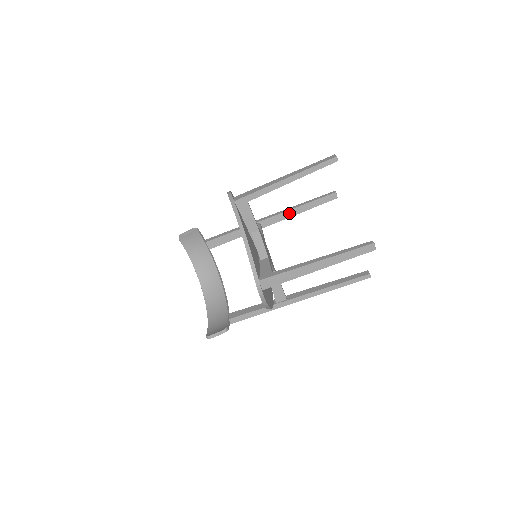
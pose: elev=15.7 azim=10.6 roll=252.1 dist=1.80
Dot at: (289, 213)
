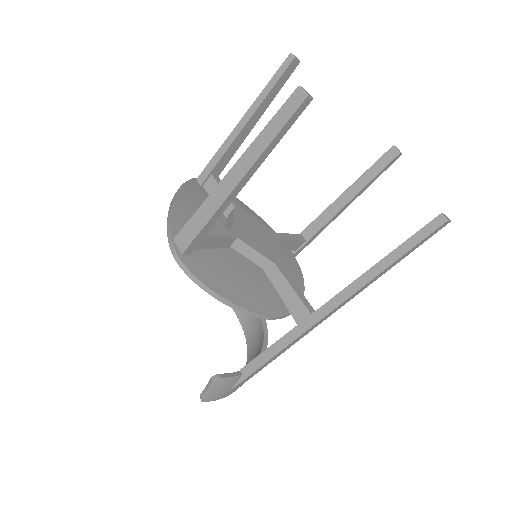
Dot at: (336, 206)
